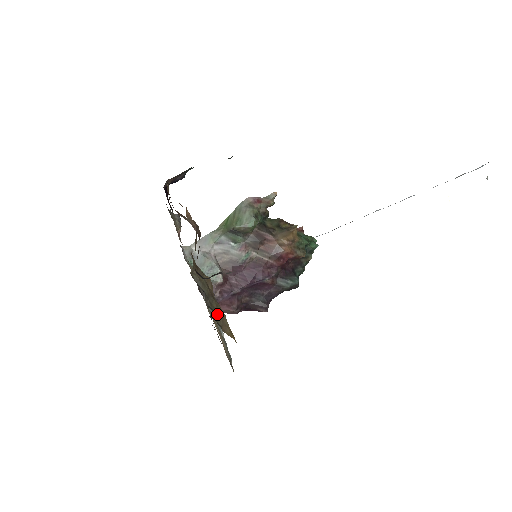
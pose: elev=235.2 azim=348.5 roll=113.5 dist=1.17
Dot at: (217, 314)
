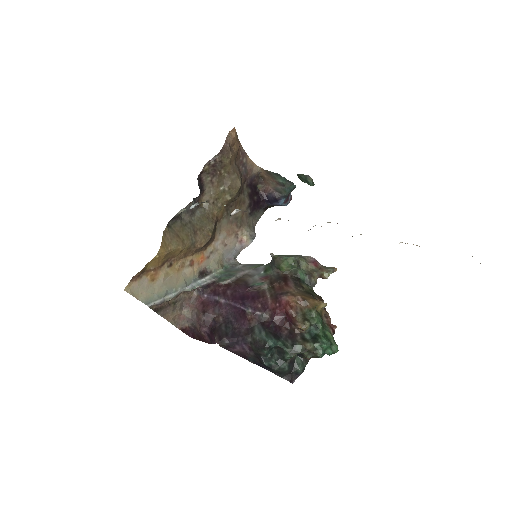
Dot at: (179, 232)
